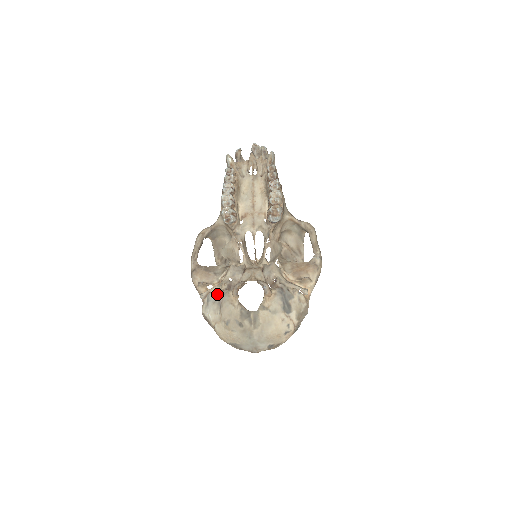
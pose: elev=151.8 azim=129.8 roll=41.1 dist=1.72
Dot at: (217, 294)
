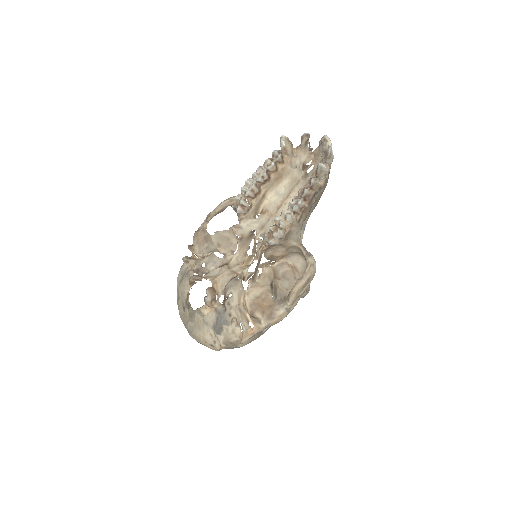
Dot at: (186, 269)
